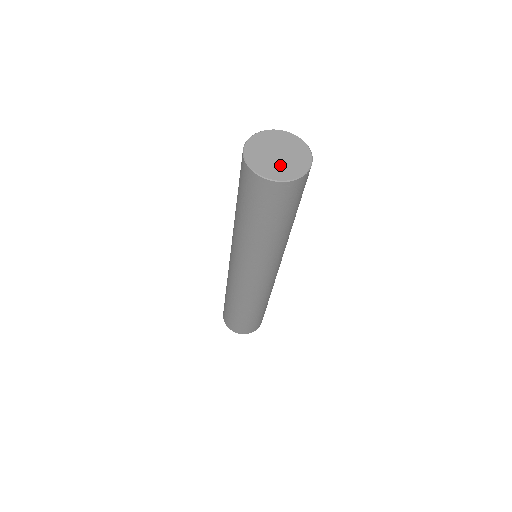
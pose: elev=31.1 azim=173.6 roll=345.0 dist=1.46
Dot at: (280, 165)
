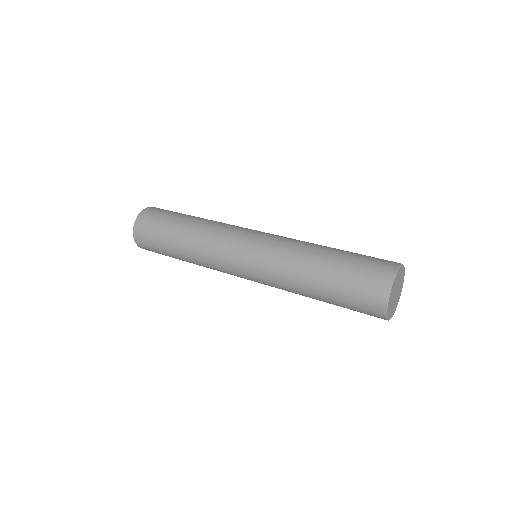
Dot at: (397, 298)
